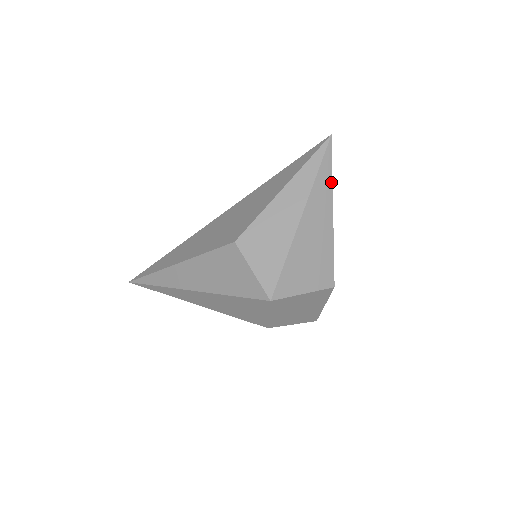
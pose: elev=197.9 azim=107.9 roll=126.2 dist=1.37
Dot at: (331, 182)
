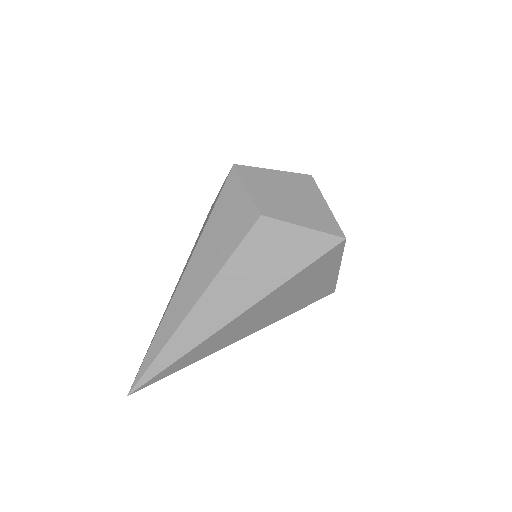
Dot at: occluded
